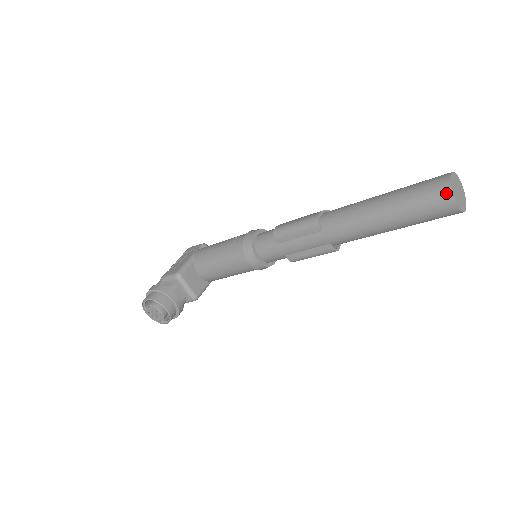
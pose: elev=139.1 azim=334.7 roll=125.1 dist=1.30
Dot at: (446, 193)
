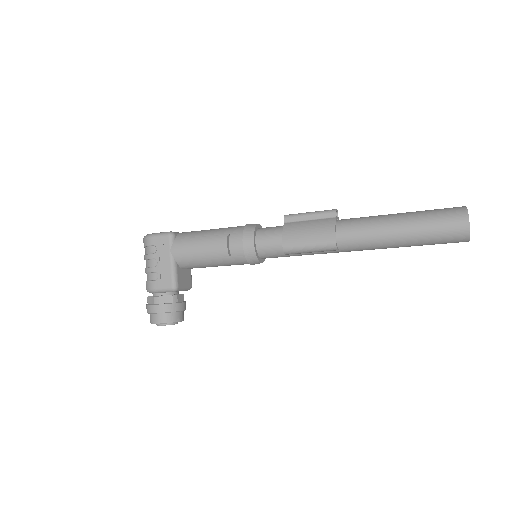
Dot at: (464, 239)
